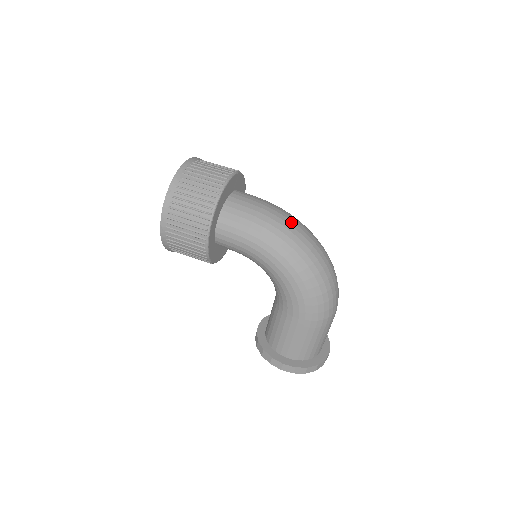
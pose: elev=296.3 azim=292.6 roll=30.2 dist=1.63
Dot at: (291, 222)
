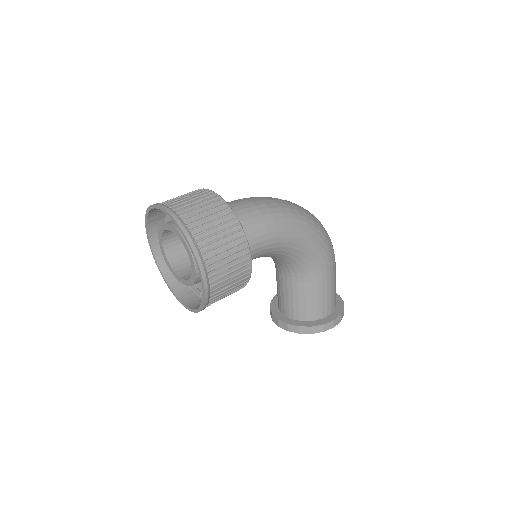
Dot at: (274, 199)
